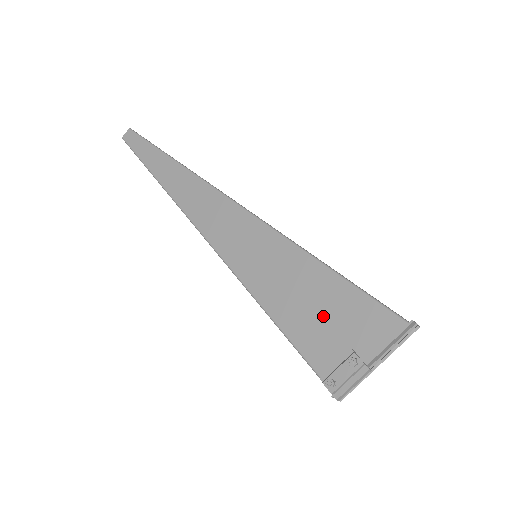
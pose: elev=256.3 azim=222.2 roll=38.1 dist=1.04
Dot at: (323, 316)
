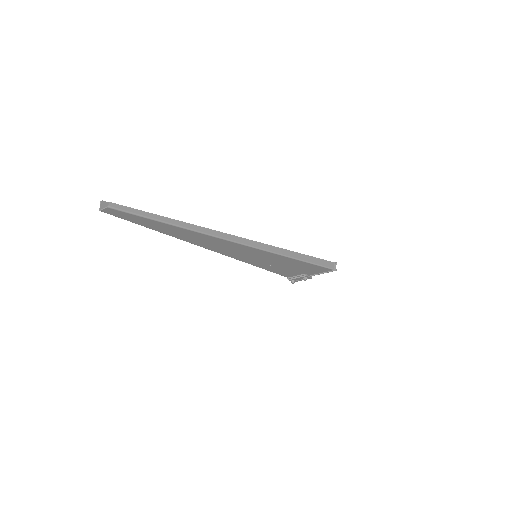
Dot at: (294, 269)
